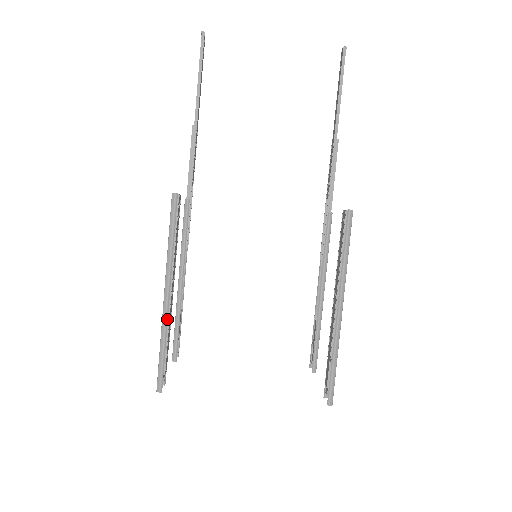
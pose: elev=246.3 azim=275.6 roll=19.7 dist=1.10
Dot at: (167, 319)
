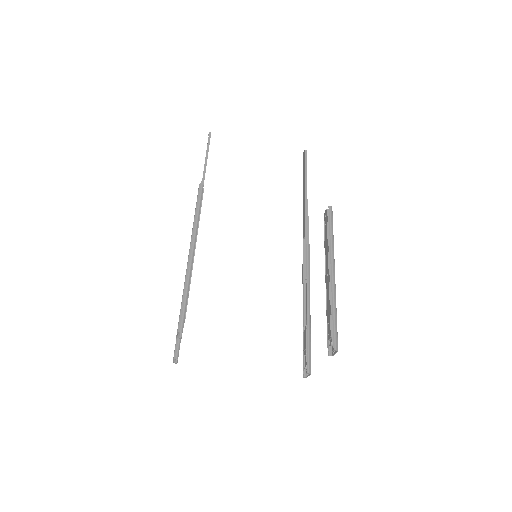
Dot at: (191, 270)
